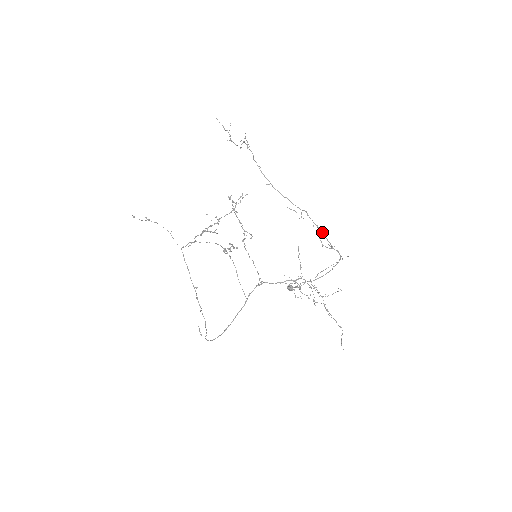
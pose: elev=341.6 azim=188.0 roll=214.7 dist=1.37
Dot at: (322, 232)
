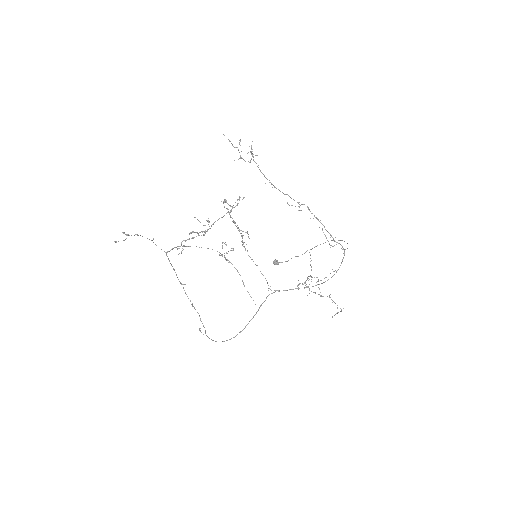
Dot at: (323, 225)
